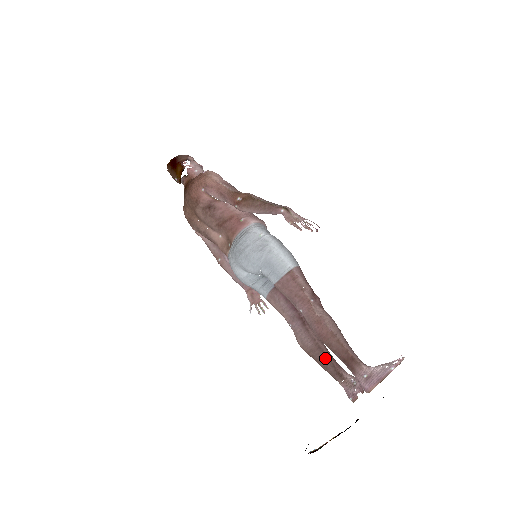
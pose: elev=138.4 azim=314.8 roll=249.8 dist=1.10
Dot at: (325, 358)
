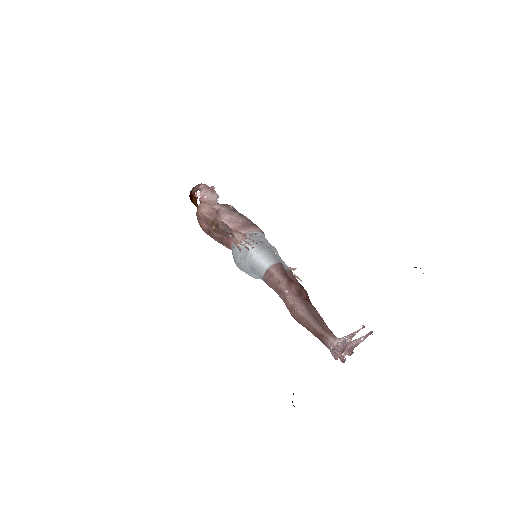
Dot at: occluded
